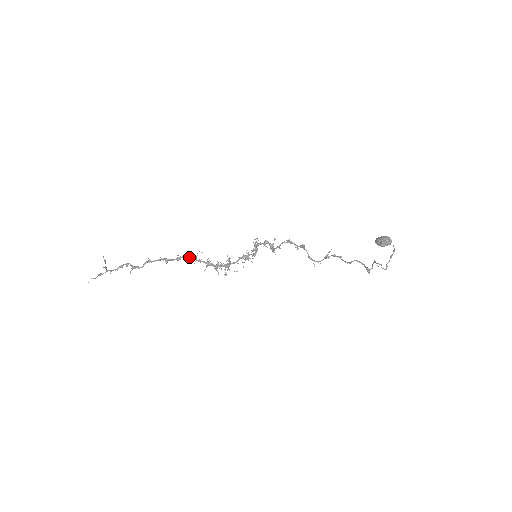
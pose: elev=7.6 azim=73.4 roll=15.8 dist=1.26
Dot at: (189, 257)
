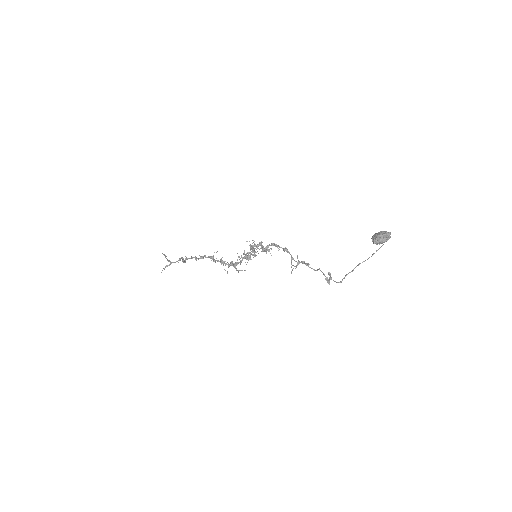
Dot at: (208, 256)
